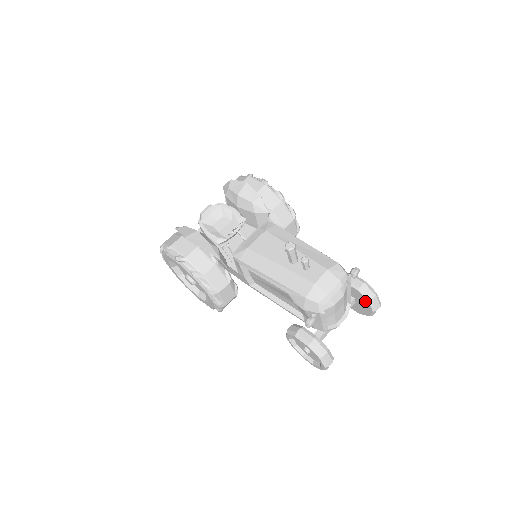
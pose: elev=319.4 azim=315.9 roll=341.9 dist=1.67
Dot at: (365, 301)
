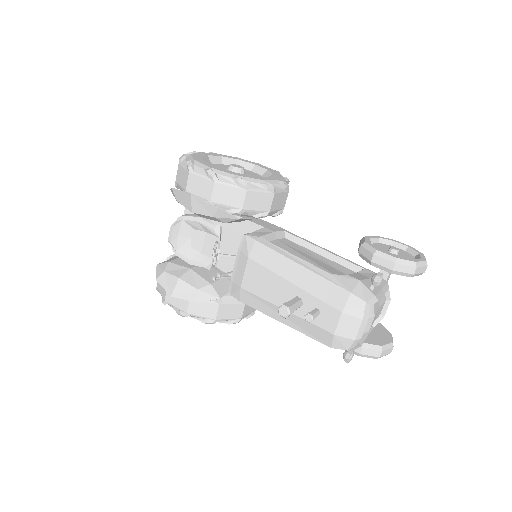
Dot at: occluded
